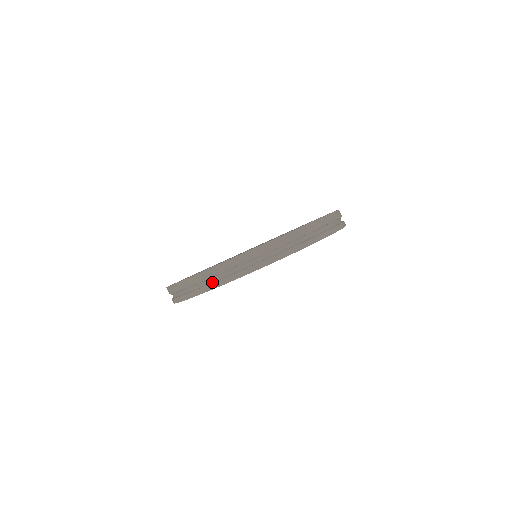
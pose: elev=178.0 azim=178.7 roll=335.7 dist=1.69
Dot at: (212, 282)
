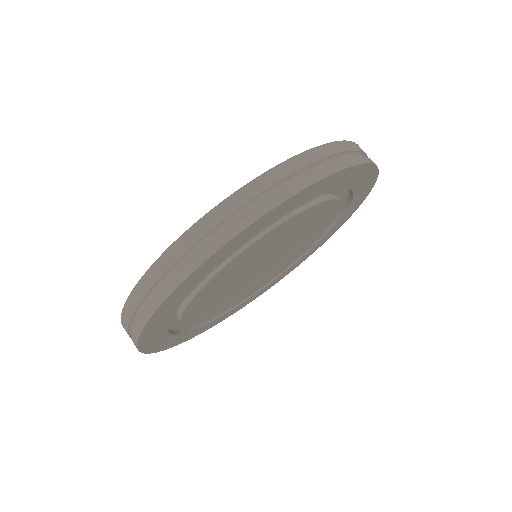
Dot at: (144, 311)
